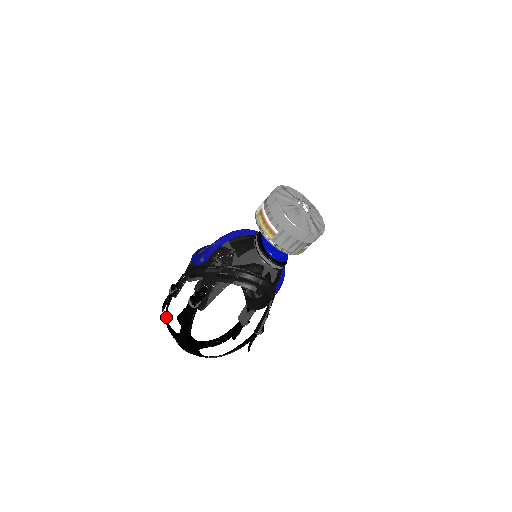
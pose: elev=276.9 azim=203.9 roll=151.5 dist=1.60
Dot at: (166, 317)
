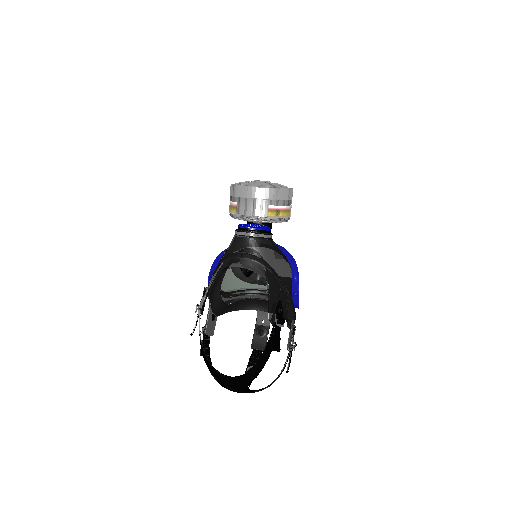
Dot at: occluded
